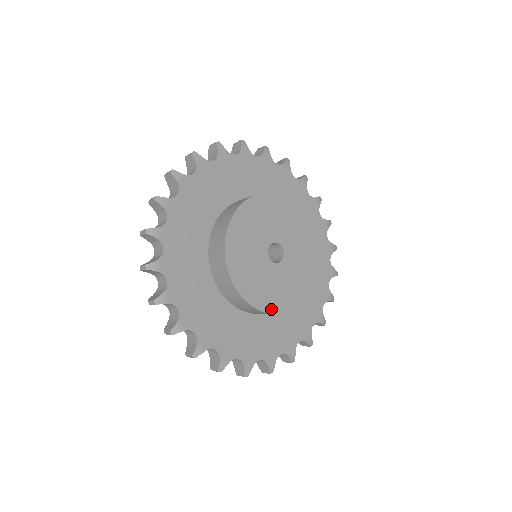
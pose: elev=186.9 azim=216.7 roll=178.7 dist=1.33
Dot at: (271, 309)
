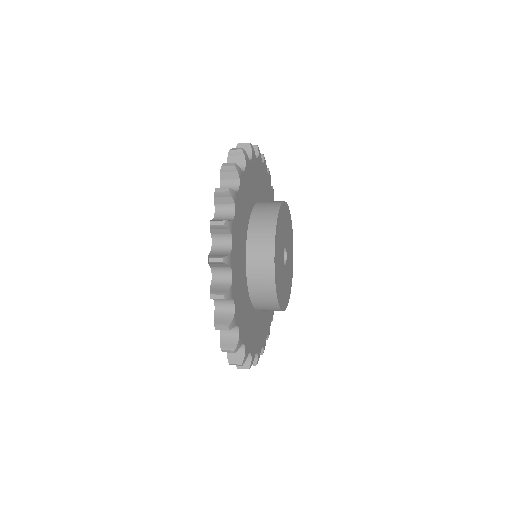
Dot at: (287, 303)
